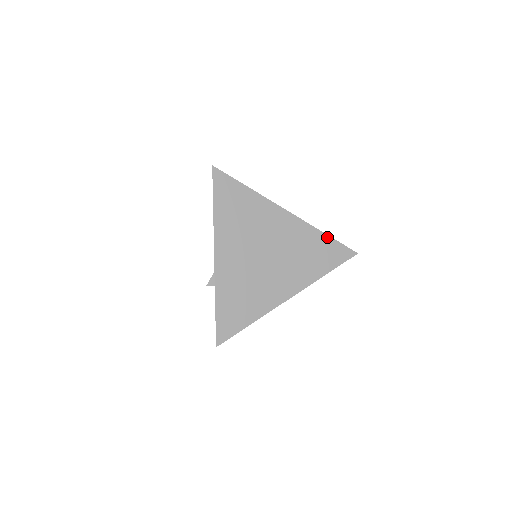
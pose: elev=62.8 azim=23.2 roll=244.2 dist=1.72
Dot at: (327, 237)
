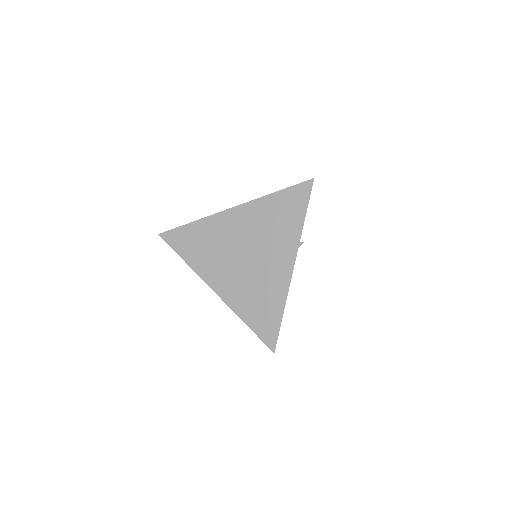
Dot at: (278, 193)
